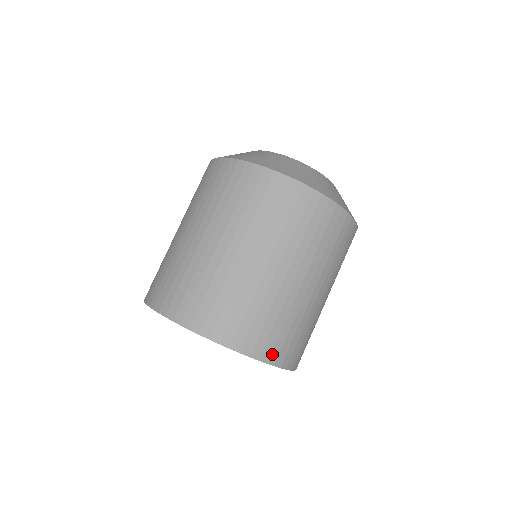
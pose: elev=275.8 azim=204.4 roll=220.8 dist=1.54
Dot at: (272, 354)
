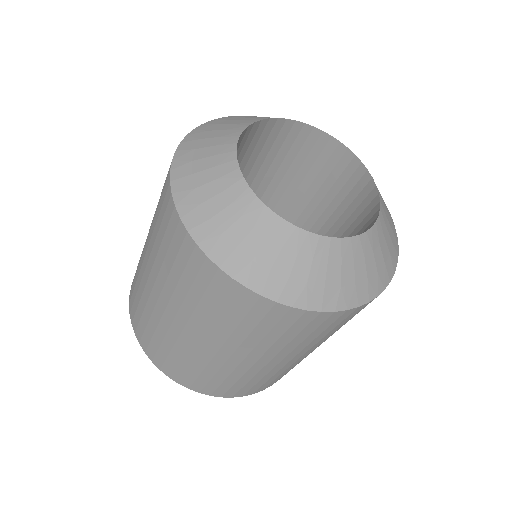
Dot at: (216, 392)
